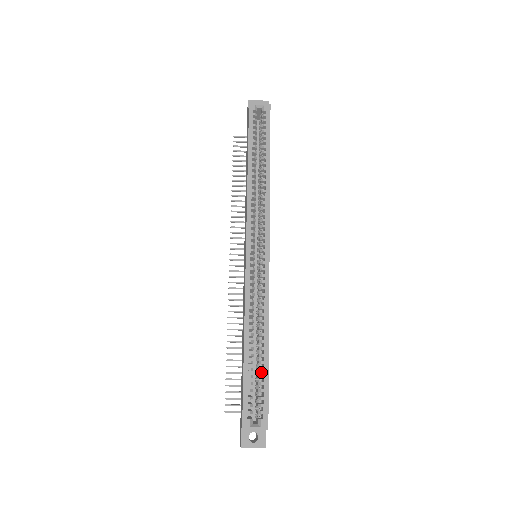
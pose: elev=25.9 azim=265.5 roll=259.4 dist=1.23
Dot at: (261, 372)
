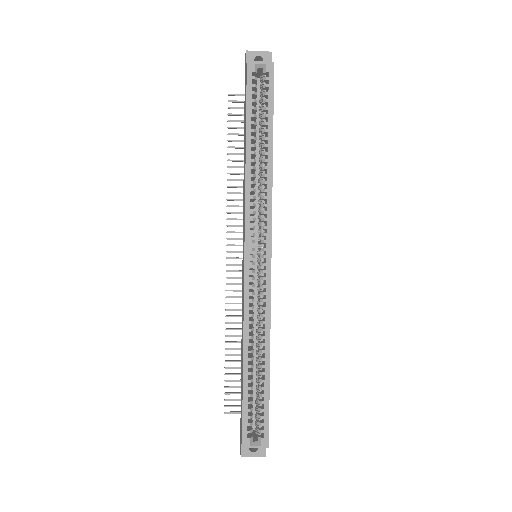
Dot at: (261, 389)
